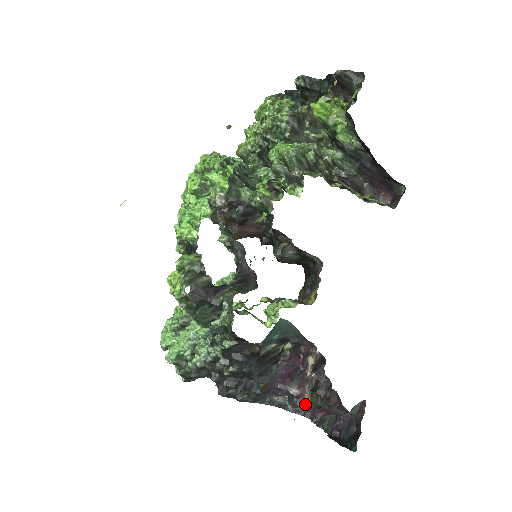
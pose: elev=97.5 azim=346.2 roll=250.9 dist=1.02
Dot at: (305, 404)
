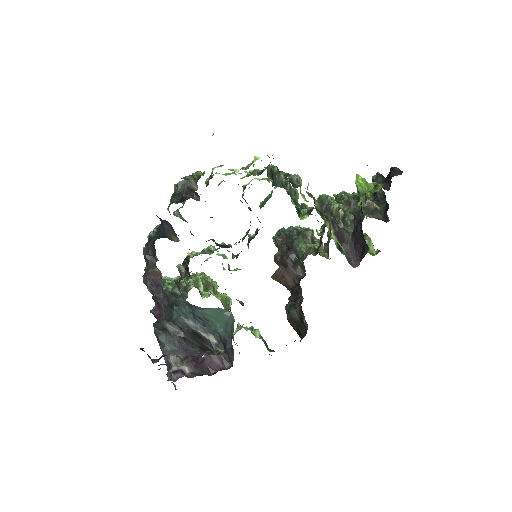
Dot at: (179, 377)
